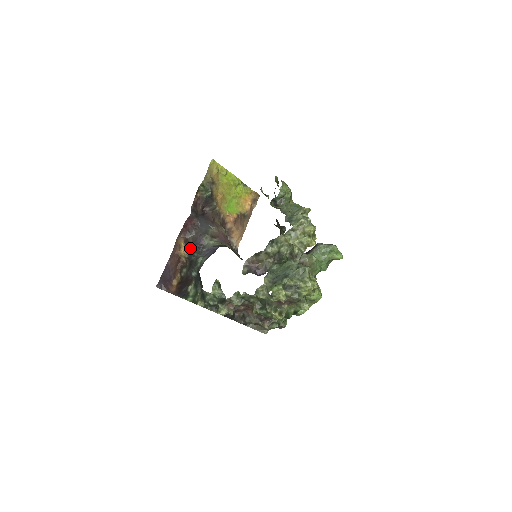
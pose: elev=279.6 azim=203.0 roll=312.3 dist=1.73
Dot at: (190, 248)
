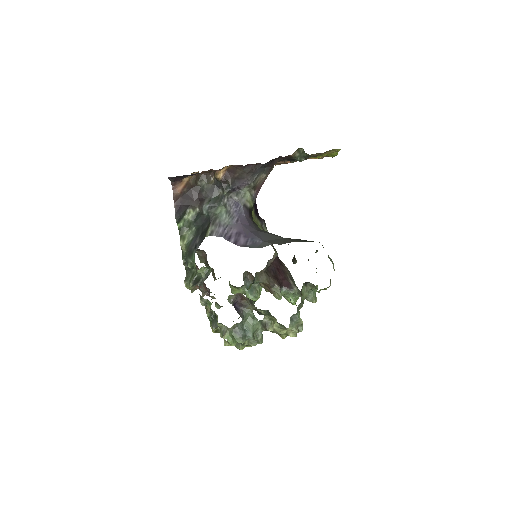
Dot at: (228, 181)
